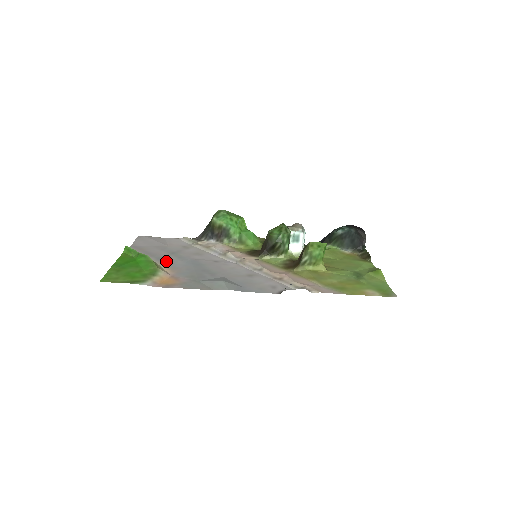
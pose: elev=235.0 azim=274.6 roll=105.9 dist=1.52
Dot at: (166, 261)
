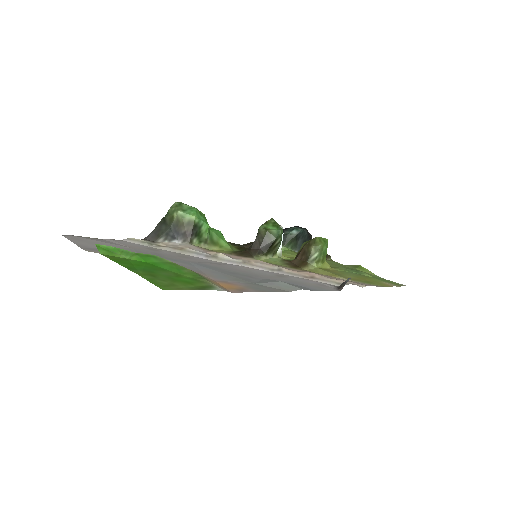
Dot at: occluded
